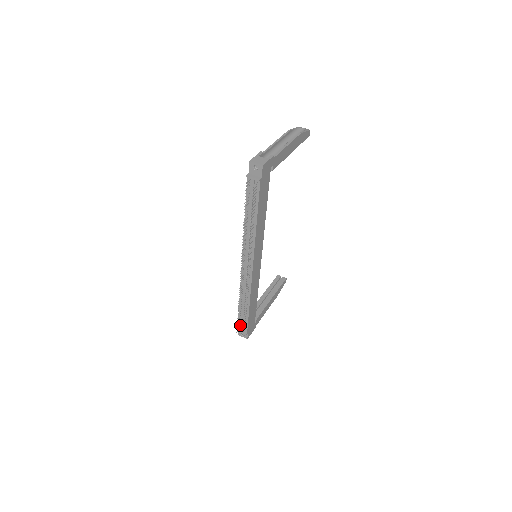
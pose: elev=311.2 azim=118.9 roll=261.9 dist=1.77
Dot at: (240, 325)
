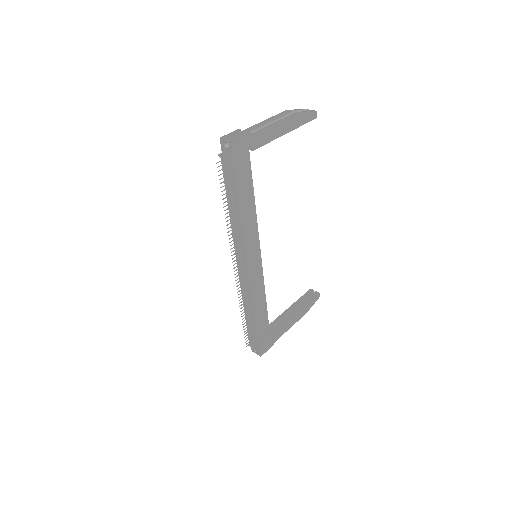
Dot at: occluded
